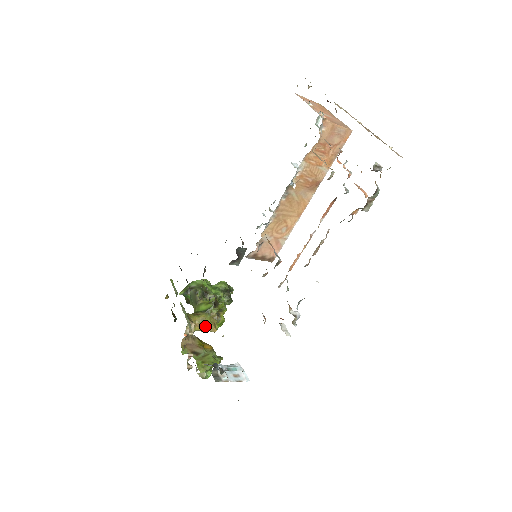
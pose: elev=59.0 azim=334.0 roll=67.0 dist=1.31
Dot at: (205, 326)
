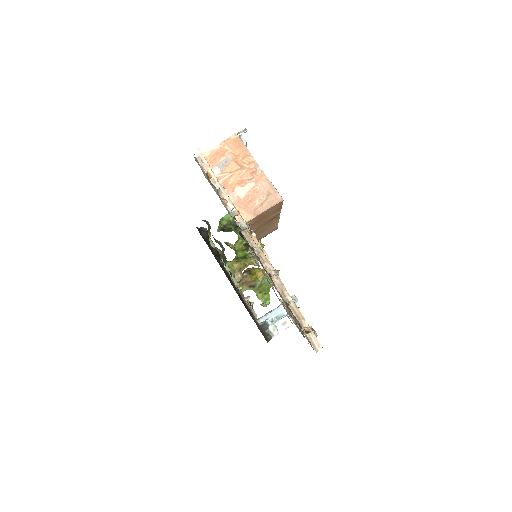
Dot at: occluded
